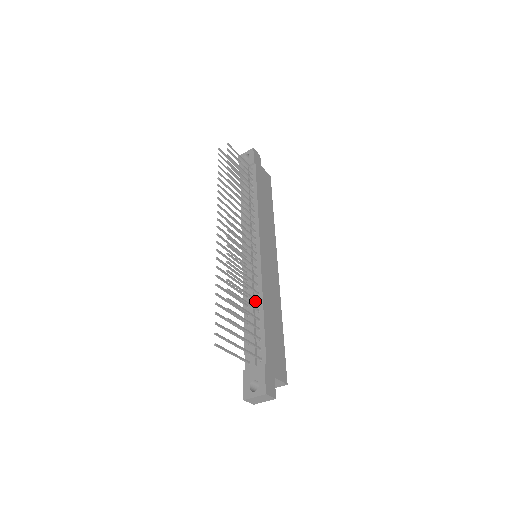
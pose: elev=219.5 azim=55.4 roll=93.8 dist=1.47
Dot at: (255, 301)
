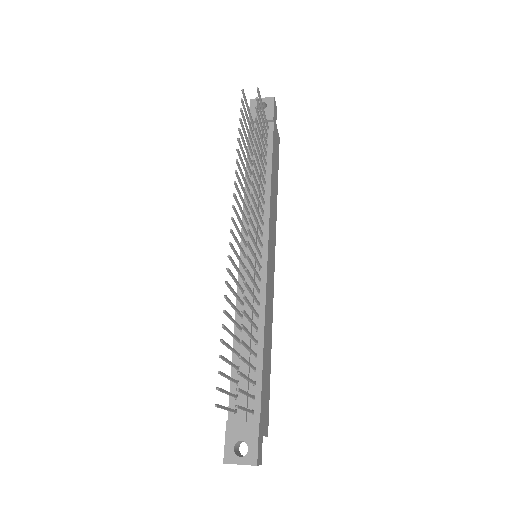
Dot at: occluded
